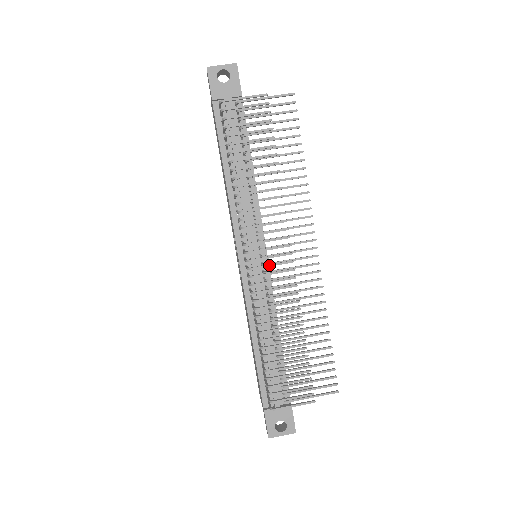
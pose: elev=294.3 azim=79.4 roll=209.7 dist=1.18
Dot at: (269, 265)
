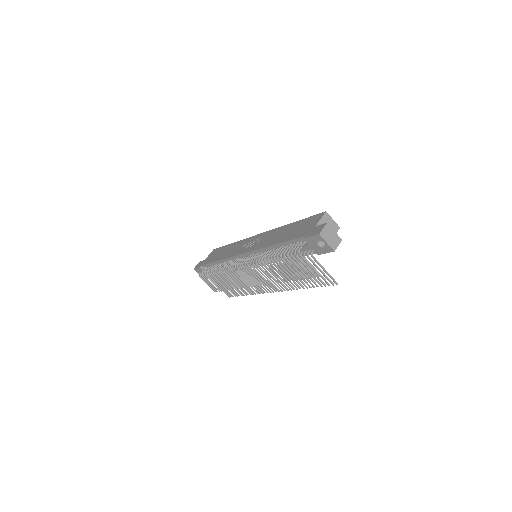
Dot at: (245, 276)
